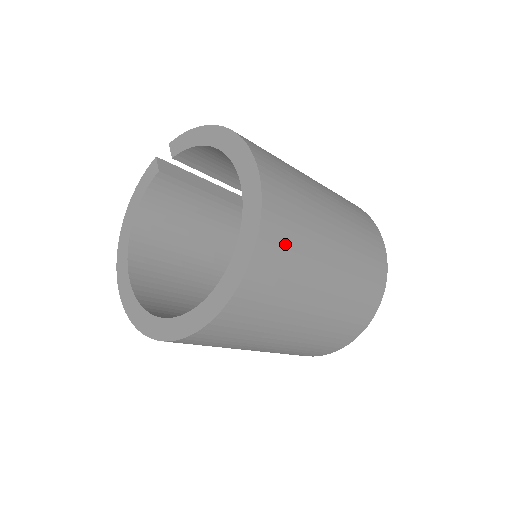
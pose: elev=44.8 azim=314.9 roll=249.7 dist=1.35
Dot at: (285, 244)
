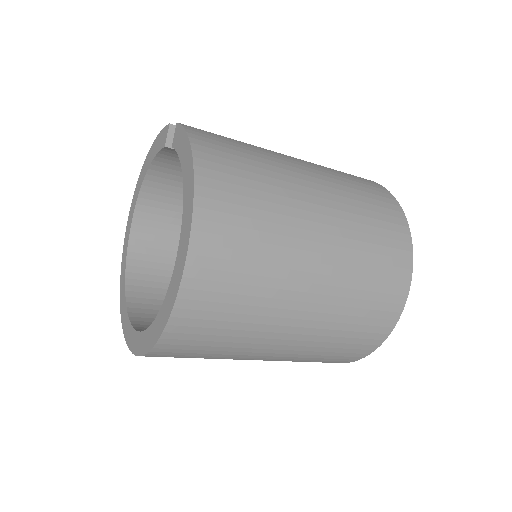
Dot at: (203, 338)
